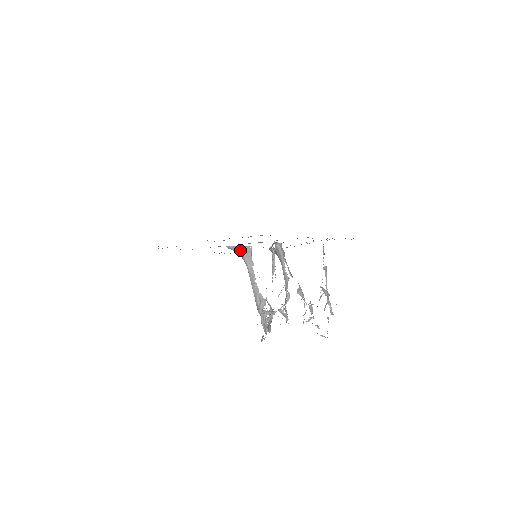
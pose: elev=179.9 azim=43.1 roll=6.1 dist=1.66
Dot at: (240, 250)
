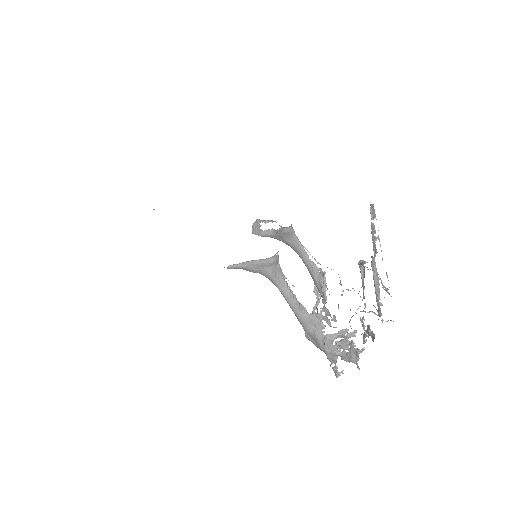
Dot at: (260, 265)
